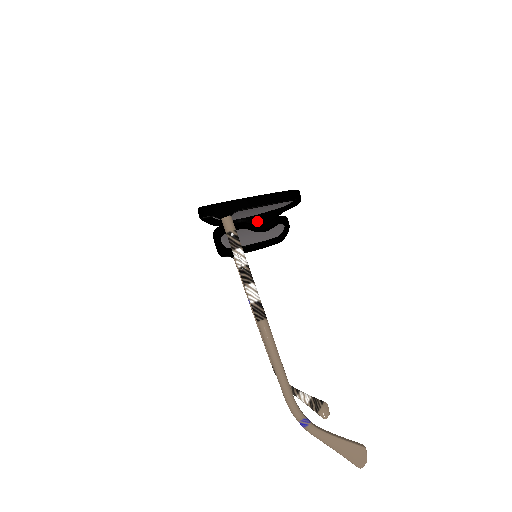
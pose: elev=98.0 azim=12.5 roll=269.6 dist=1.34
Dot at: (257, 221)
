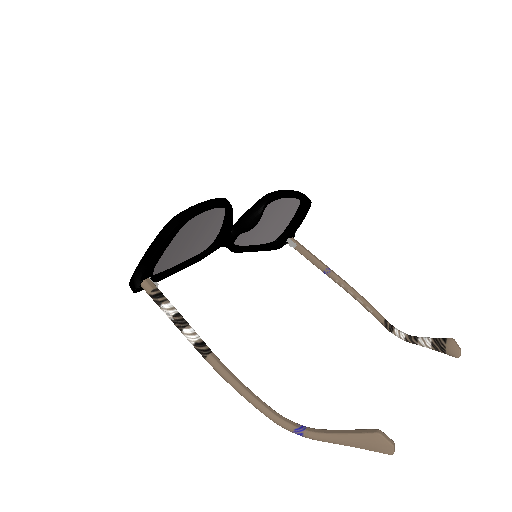
Dot at: (225, 232)
